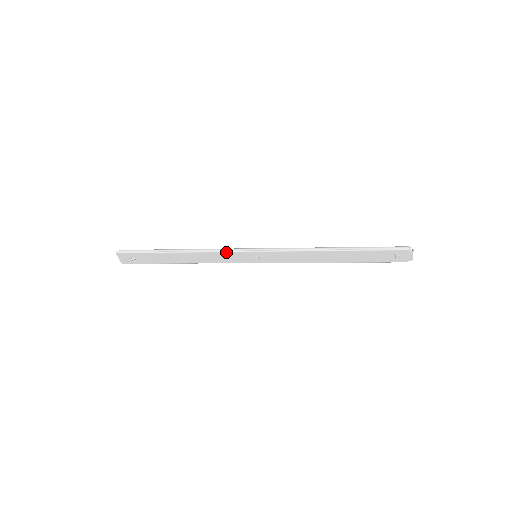
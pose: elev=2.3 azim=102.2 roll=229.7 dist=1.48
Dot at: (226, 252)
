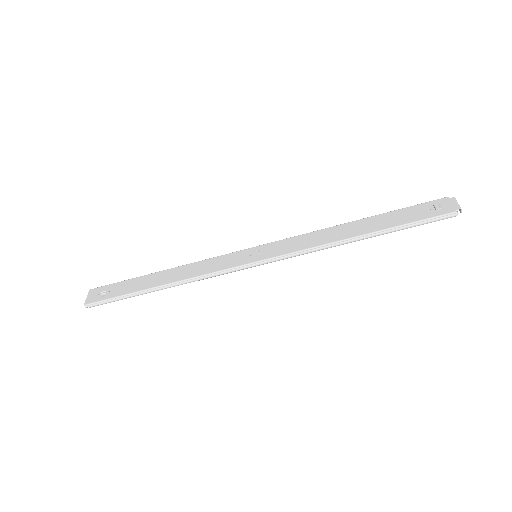
Dot at: (221, 256)
